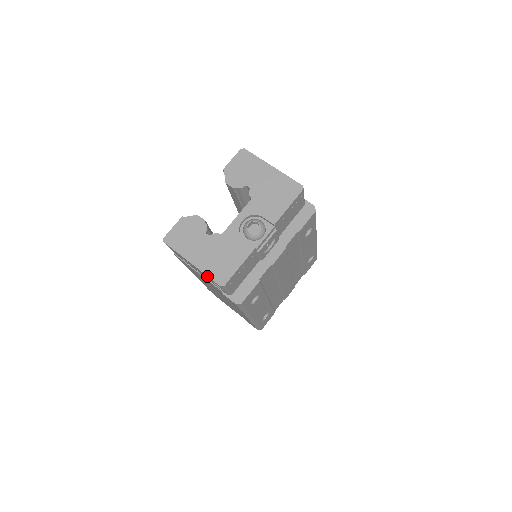
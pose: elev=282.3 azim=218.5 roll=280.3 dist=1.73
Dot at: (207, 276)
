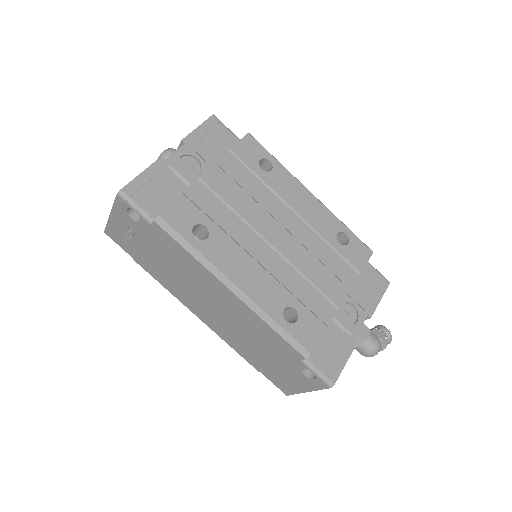
Dot at: (116, 206)
